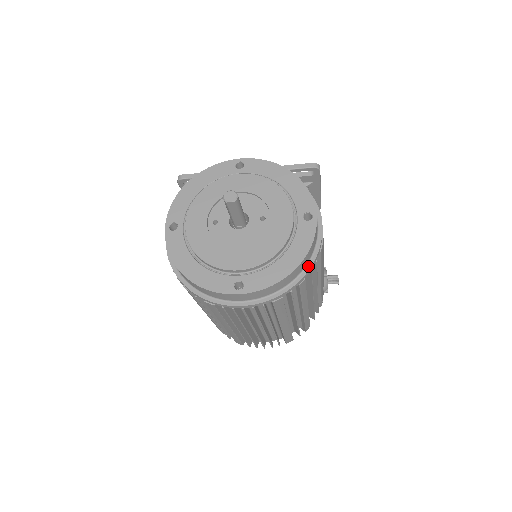
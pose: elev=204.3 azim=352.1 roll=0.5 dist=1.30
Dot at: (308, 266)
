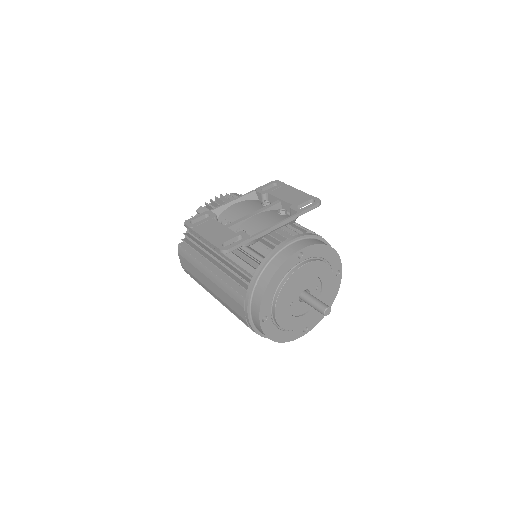
Dot at: occluded
